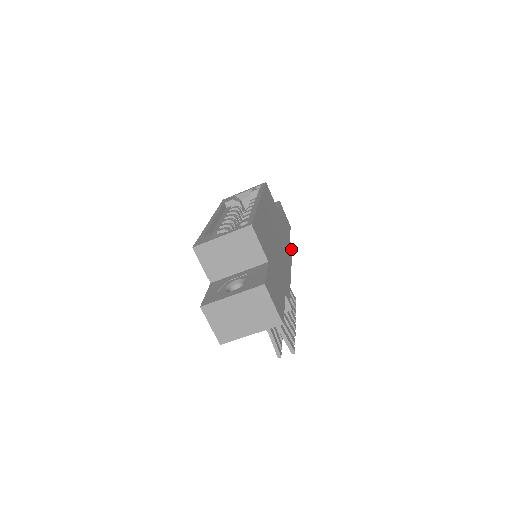
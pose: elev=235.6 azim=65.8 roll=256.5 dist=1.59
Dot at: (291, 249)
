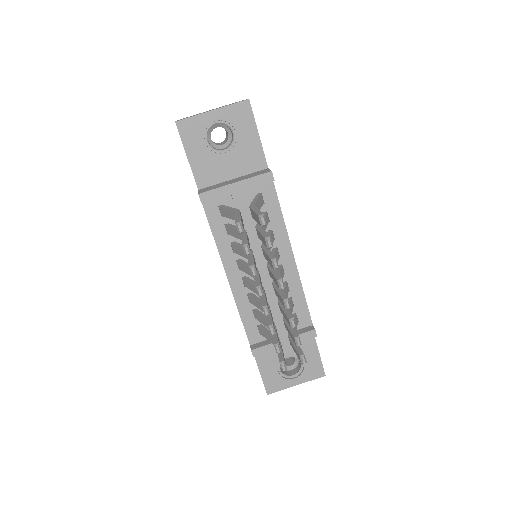
Dot at: (310, 316)
